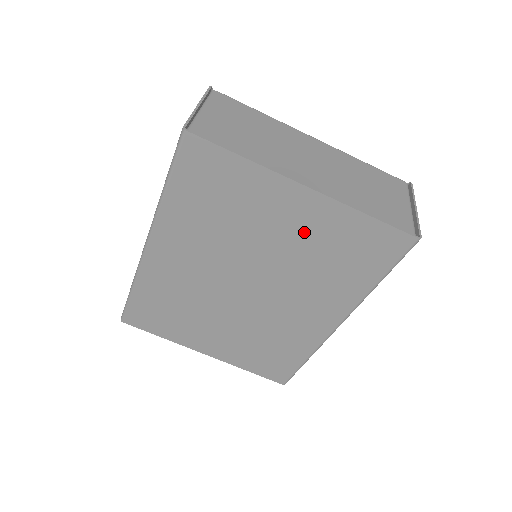
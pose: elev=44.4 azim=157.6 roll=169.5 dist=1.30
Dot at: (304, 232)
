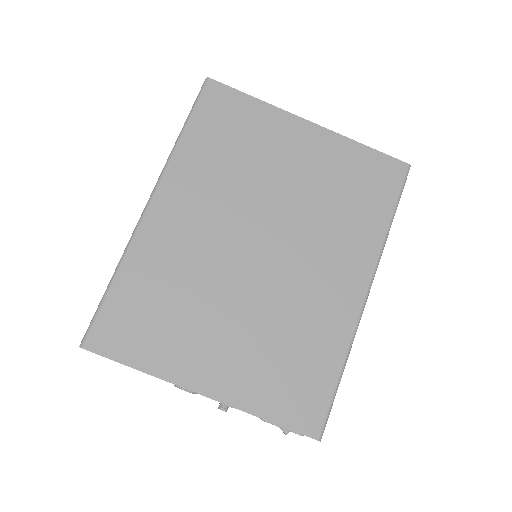
Dot at: (314, 167)
